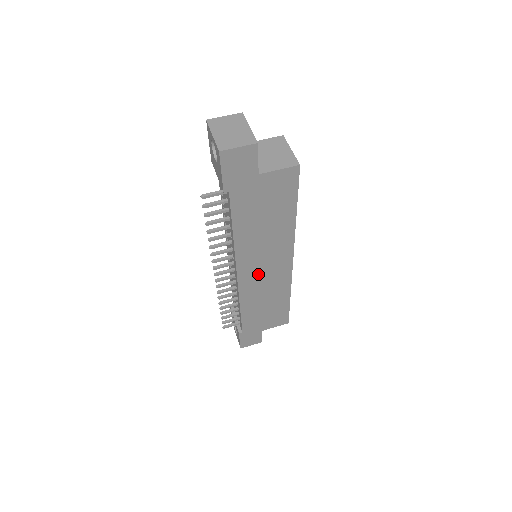
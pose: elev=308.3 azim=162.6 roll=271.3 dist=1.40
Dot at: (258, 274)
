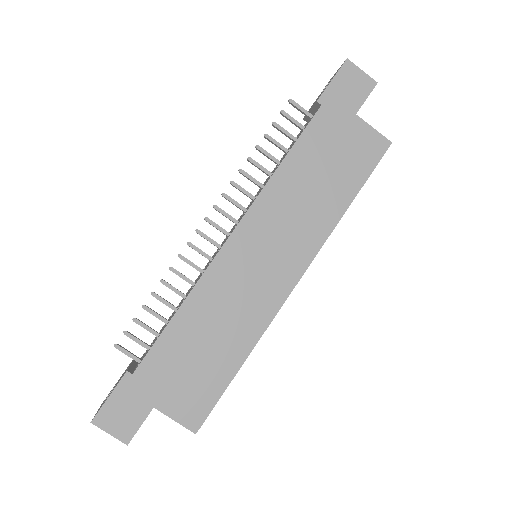
Dot at: (251, 260)
